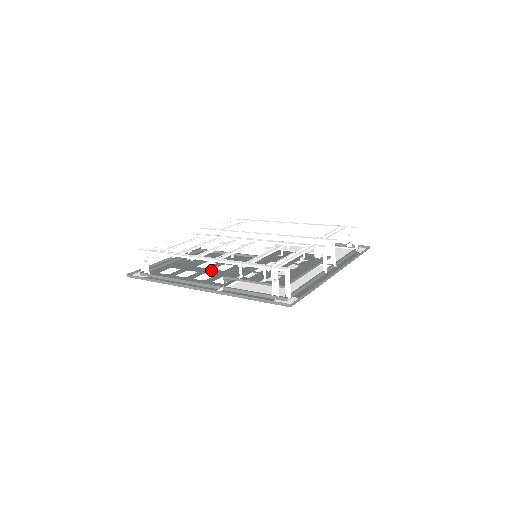
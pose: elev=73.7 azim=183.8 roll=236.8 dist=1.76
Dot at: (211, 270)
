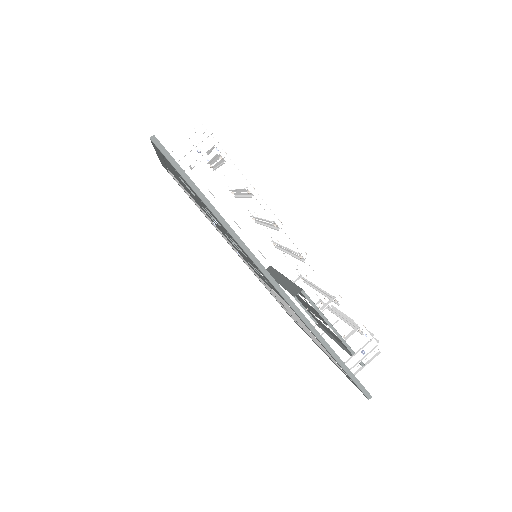
Dot at: occluded
